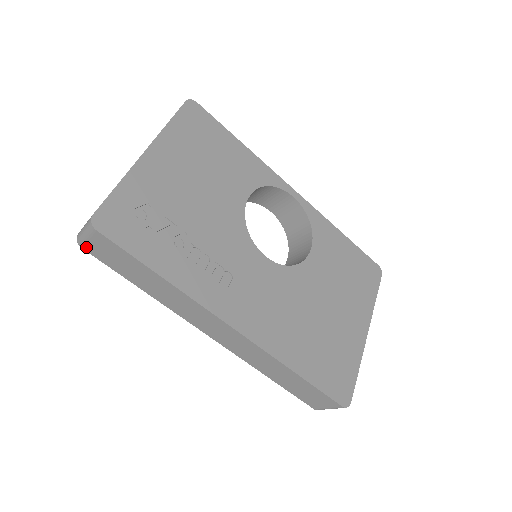
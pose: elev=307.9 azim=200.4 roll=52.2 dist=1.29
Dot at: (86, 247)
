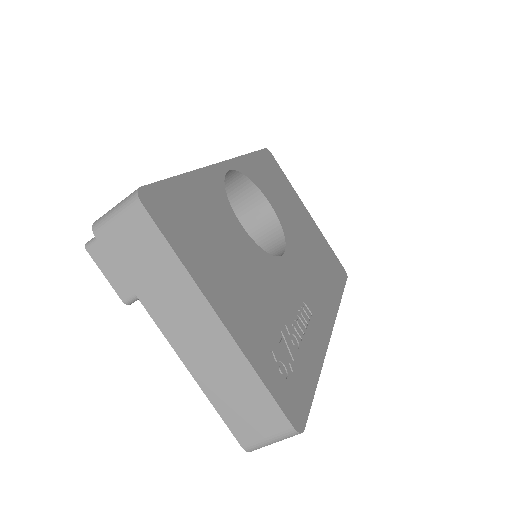
Dot at: occluded
